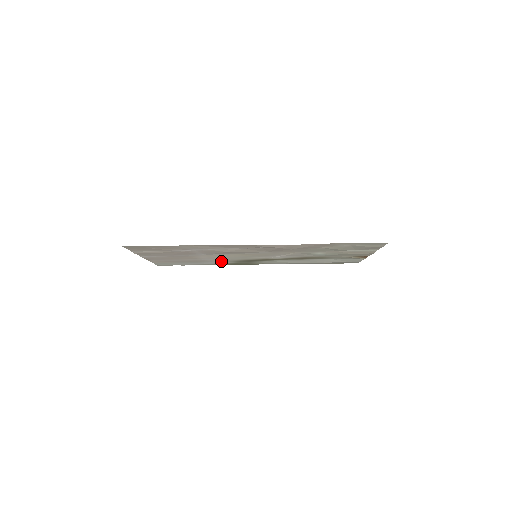
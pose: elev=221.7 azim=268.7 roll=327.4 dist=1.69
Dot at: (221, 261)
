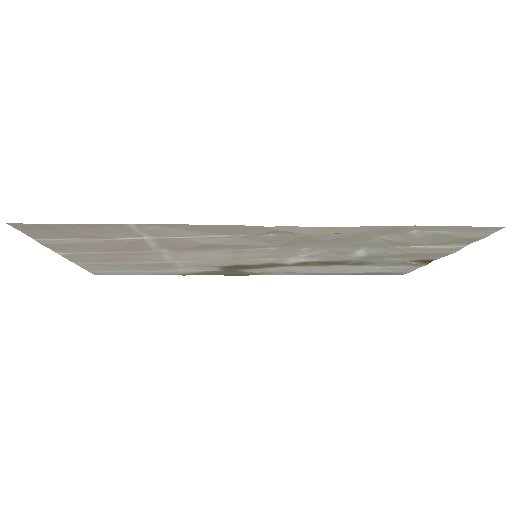
Dot at: (196, 267)
